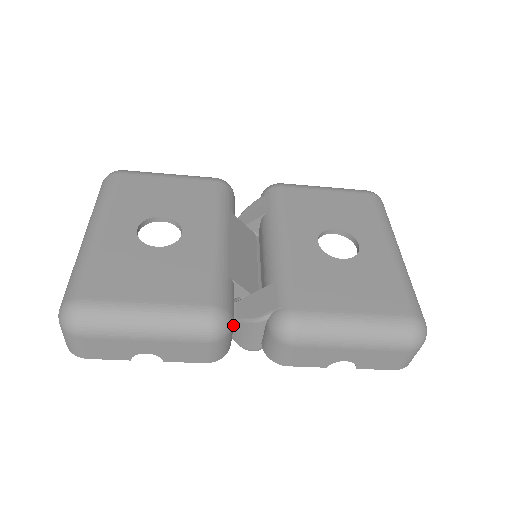
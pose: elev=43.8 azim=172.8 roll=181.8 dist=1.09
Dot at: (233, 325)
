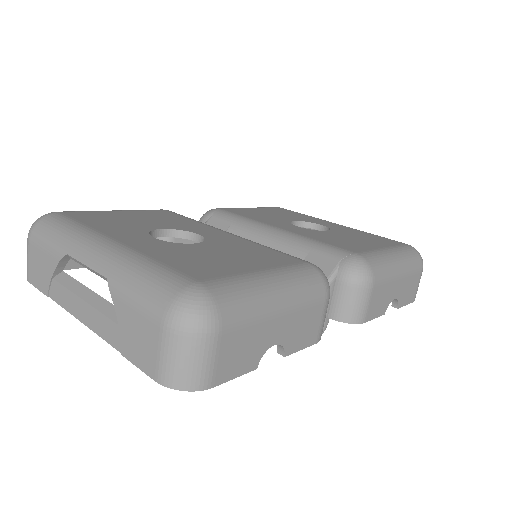
Dot at: occluded
